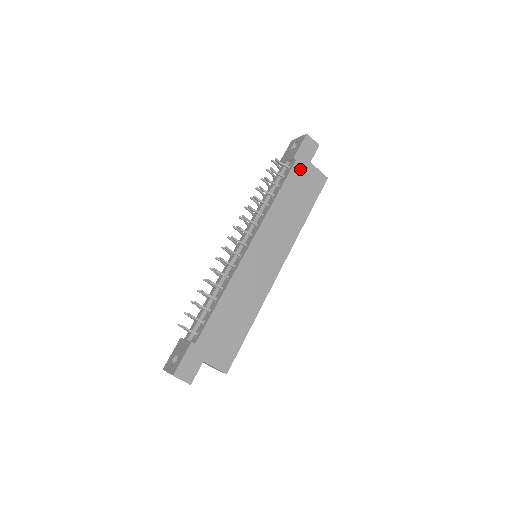
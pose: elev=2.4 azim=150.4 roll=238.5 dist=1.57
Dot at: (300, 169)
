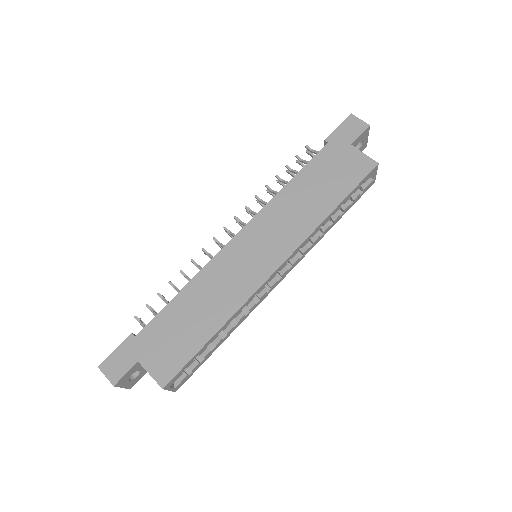
Dot at: (332, 152)
